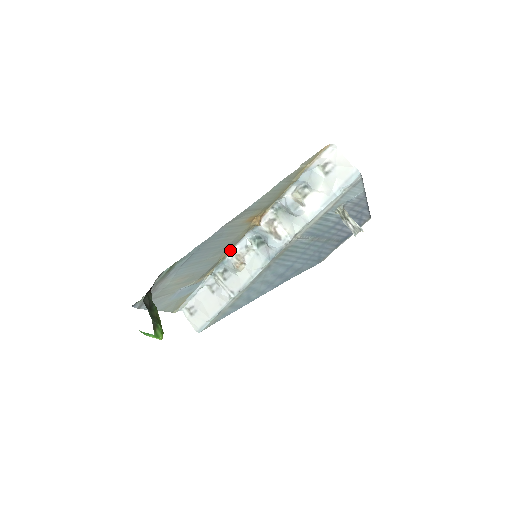
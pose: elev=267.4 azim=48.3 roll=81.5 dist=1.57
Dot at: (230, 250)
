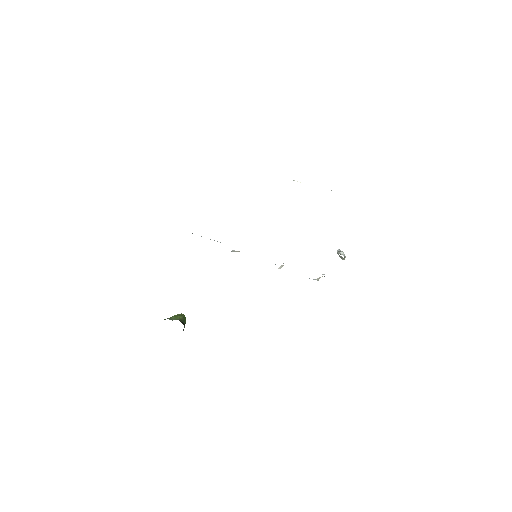
Dot at: occluded
